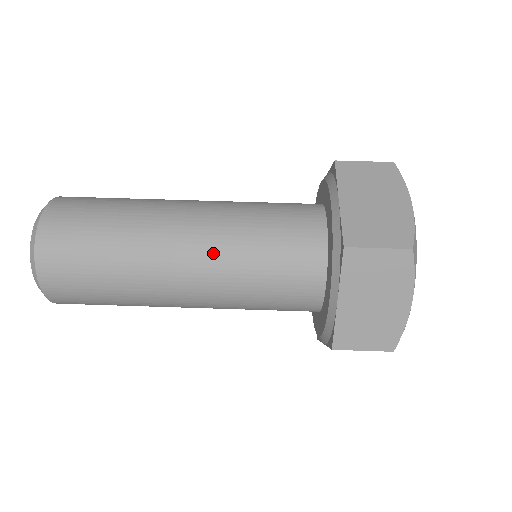
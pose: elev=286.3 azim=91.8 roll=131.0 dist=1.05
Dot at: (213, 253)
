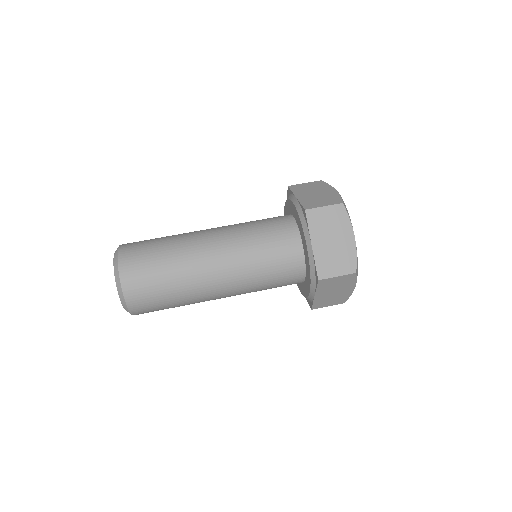
Dot at: (237, 280)
